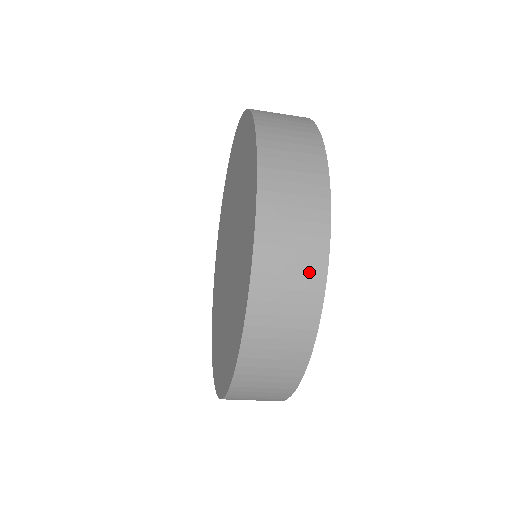
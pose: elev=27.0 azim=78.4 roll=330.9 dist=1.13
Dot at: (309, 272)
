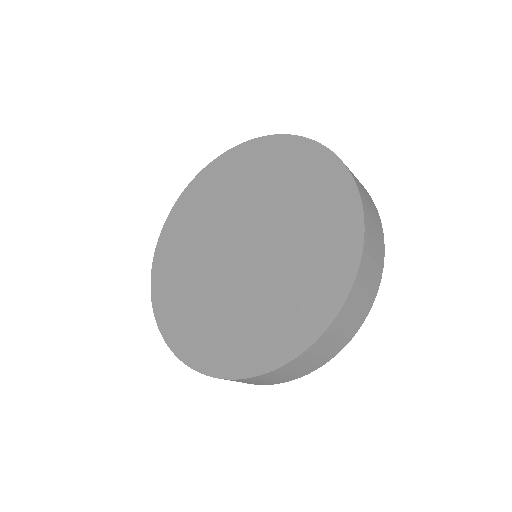
Dot at: (369, 298)
